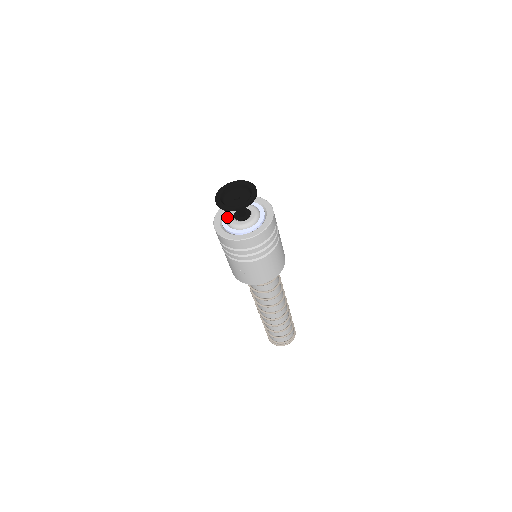
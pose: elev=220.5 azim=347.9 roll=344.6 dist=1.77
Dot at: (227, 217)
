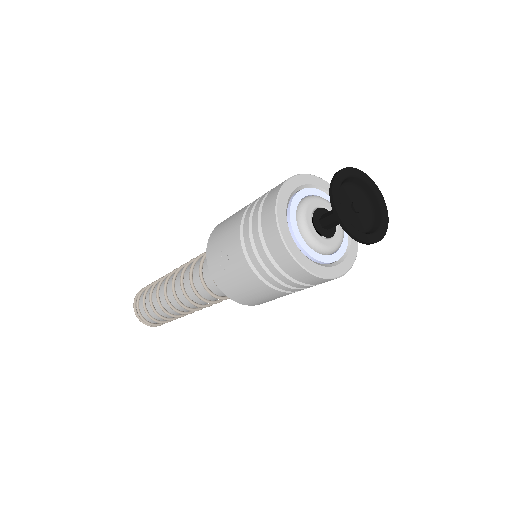
Dot at: (309, 199)
